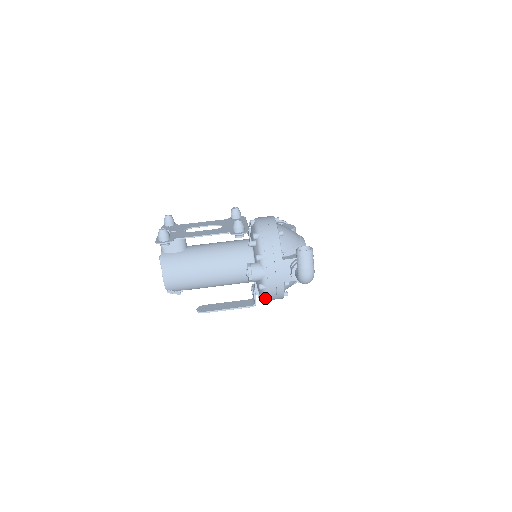
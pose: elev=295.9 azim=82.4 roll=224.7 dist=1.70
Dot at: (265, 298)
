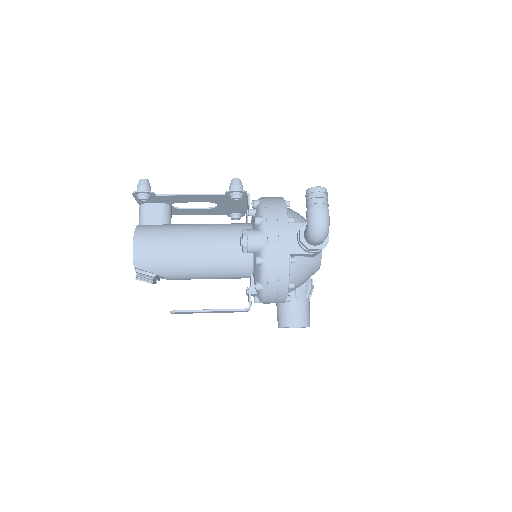
Dot at: (263, 285)
